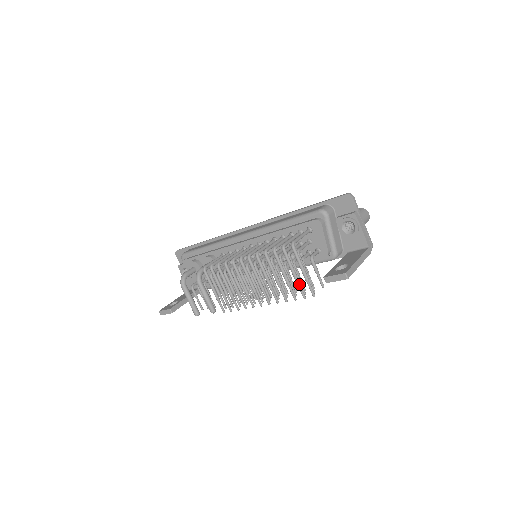
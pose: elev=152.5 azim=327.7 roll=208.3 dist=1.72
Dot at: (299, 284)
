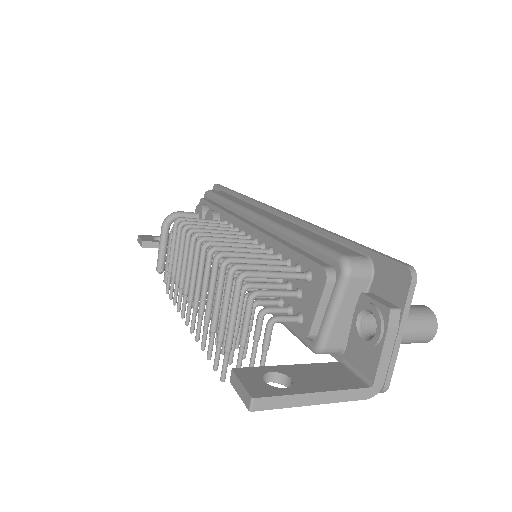
Dot at: (219, 342)
